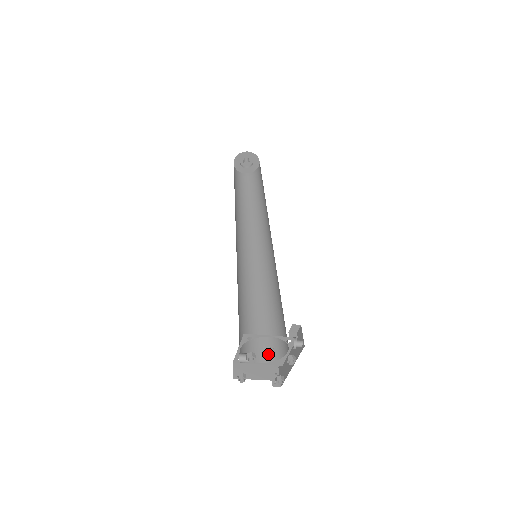
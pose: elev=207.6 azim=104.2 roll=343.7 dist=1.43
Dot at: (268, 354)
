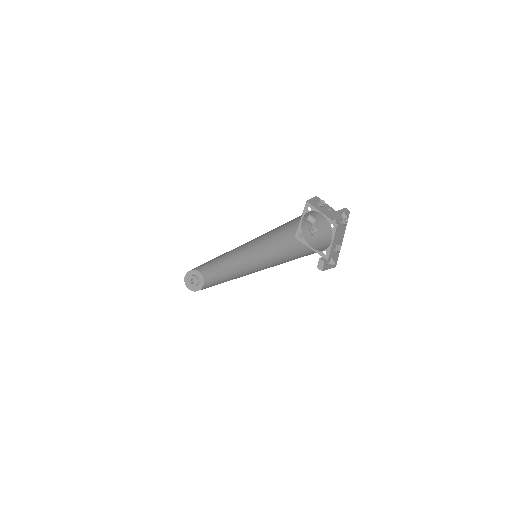
Dot at: occluded
